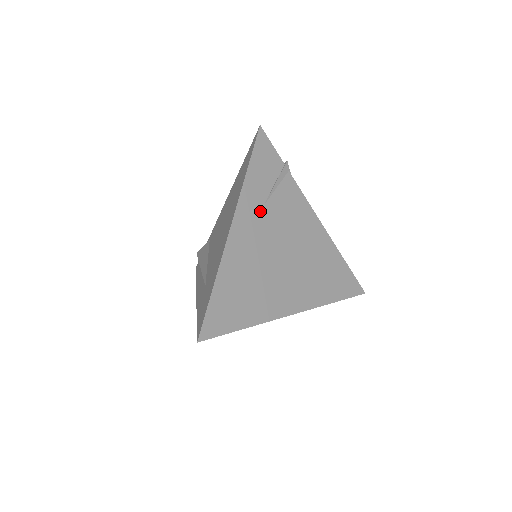
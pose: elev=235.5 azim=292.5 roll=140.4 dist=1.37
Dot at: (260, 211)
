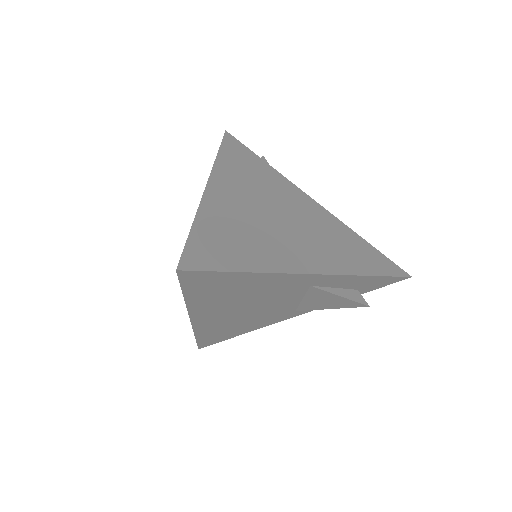
Dot at: (241, 181)
